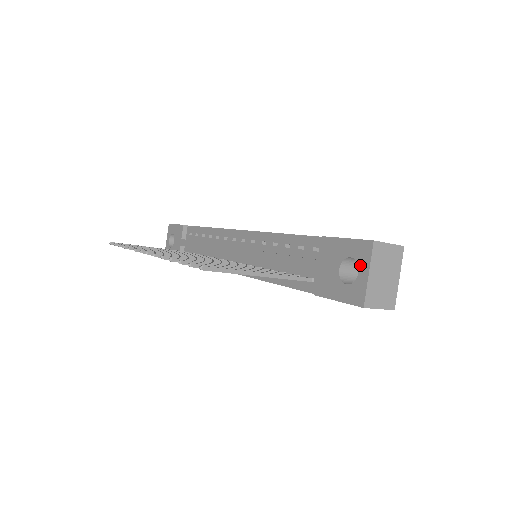
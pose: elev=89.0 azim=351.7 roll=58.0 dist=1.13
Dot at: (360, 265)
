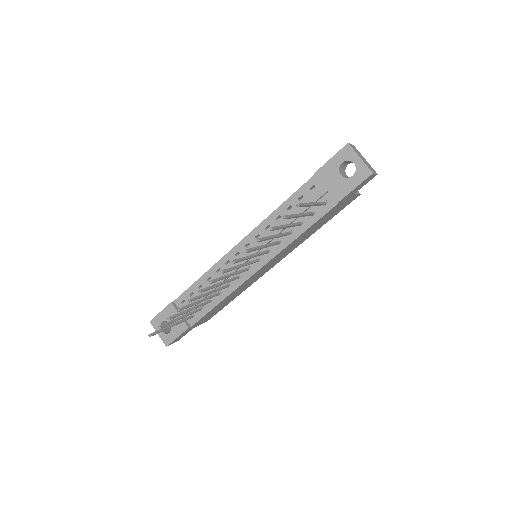
Dot at: (351, 160)
